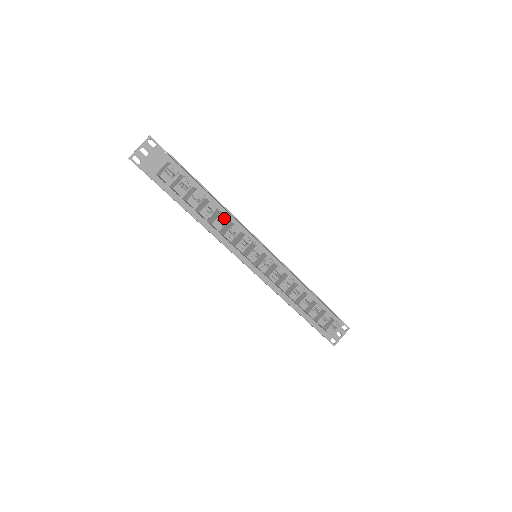
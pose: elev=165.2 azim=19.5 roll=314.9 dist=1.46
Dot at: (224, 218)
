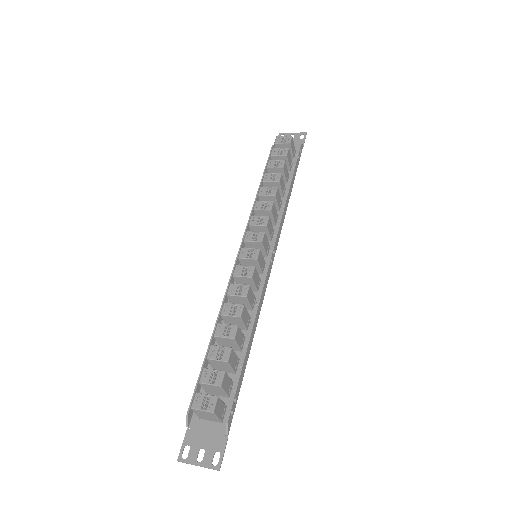
Dot at: (274, 191)
